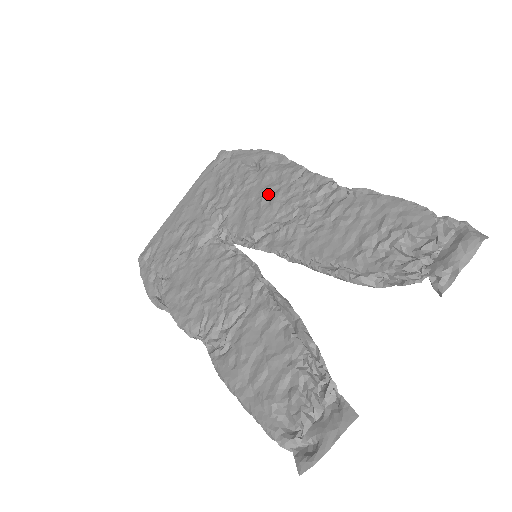
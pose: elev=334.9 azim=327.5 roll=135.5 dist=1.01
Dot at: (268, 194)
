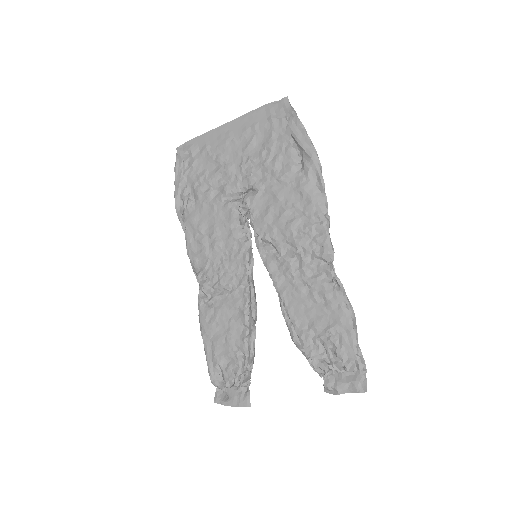
Dot at: (291, 211)
